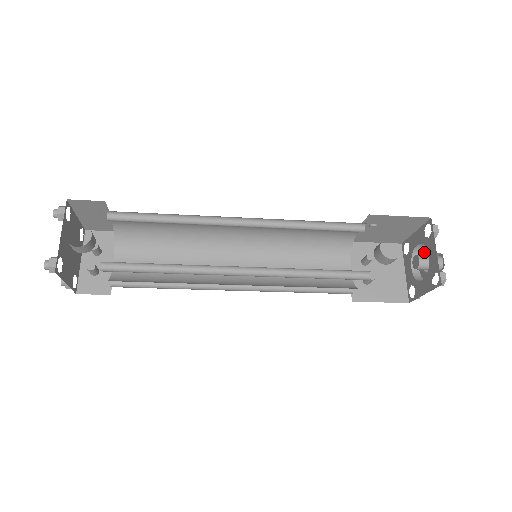
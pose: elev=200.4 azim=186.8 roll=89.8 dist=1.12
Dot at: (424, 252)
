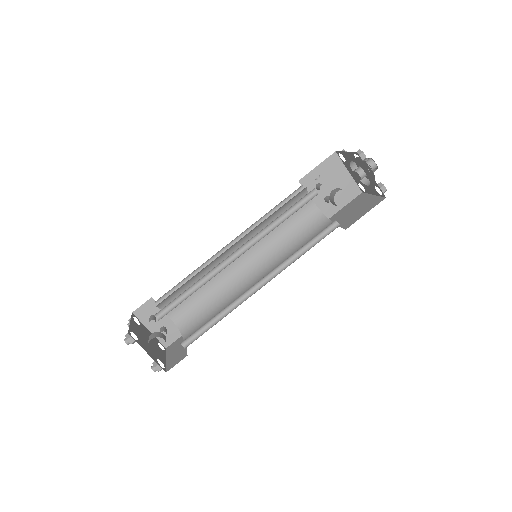
Dot at: (358, 161)
